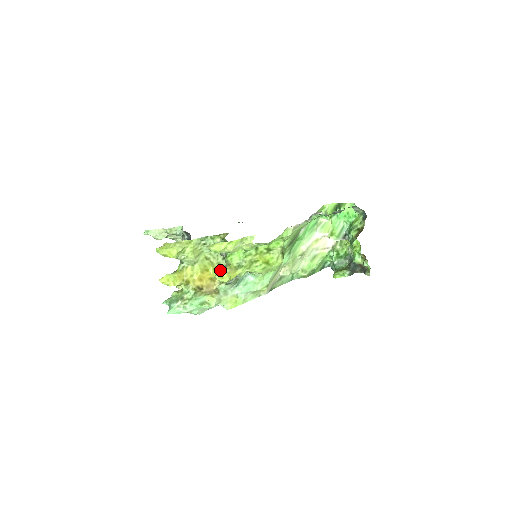
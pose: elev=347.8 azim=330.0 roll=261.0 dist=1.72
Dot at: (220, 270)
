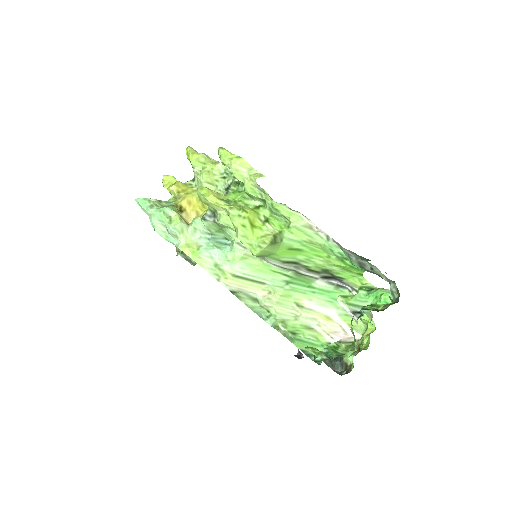
Dot at: occluded
